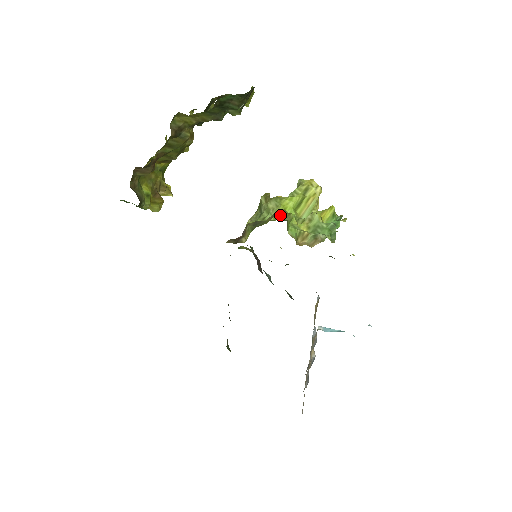
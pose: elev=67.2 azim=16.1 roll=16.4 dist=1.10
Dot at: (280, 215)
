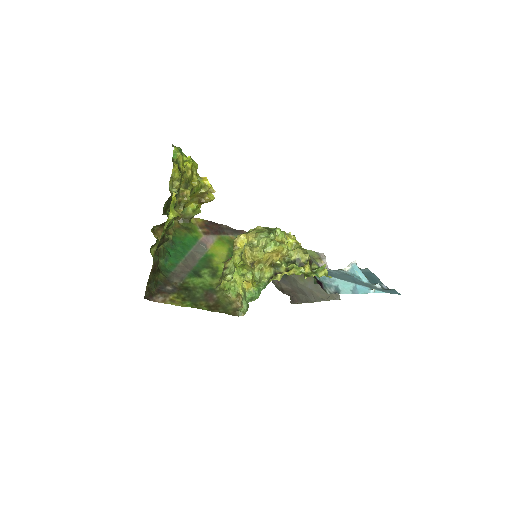
Dot at: (219, 288)
